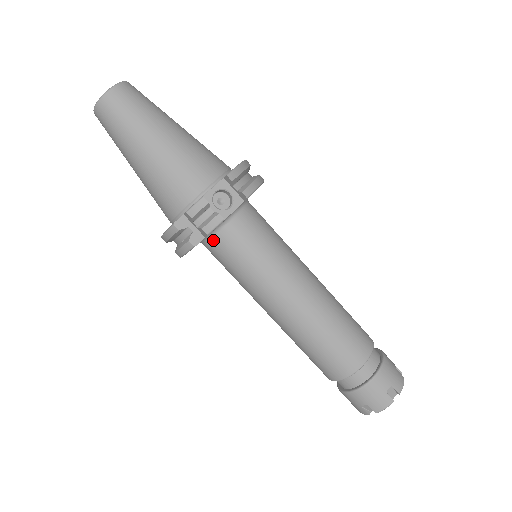
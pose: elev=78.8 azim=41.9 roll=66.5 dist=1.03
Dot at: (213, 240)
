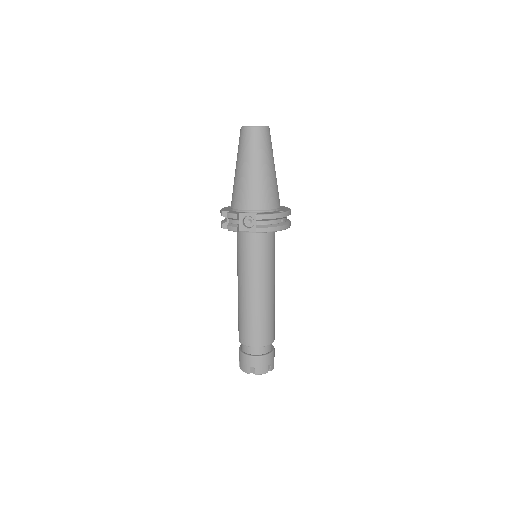
Dot at: (238, 232)
